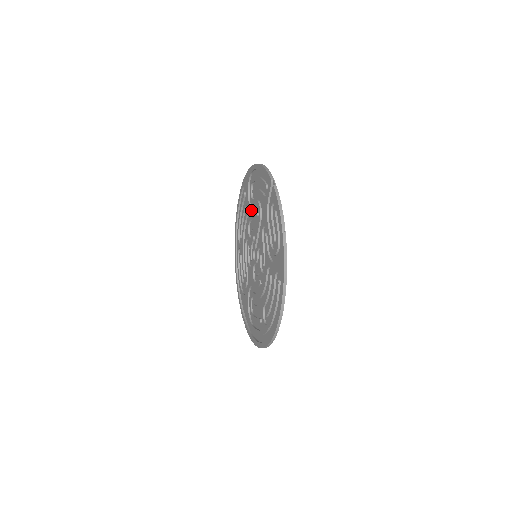
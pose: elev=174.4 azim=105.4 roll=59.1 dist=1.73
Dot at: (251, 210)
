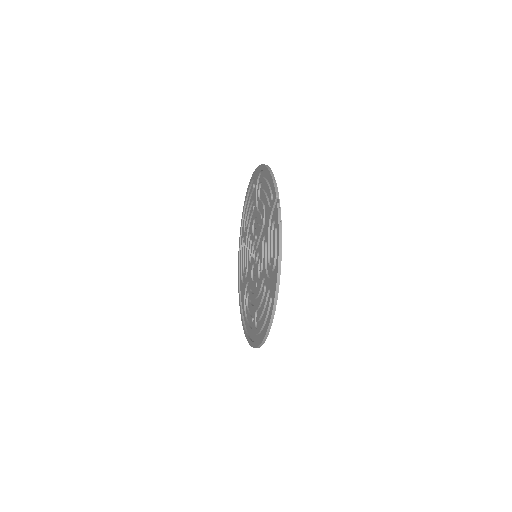
Dot at: (257, 209)
